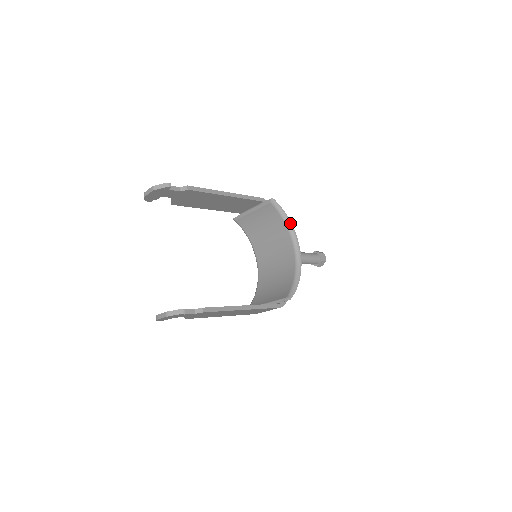
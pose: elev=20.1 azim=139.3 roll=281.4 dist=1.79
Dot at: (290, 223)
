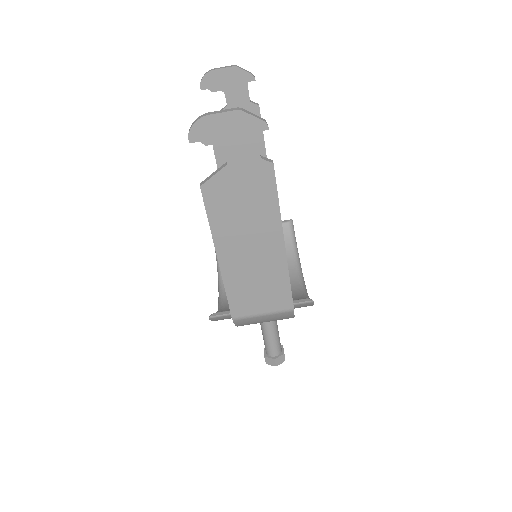
Dot at: occluded
